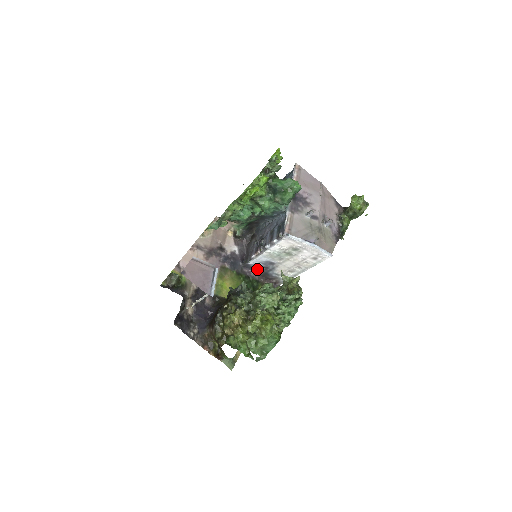
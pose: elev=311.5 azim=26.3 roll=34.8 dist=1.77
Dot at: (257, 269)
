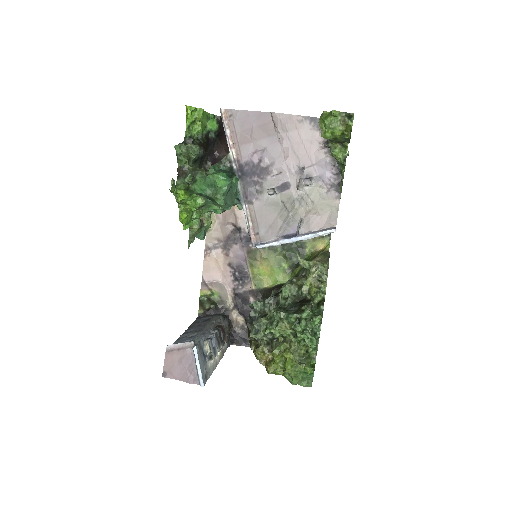
Dot at: occluded
